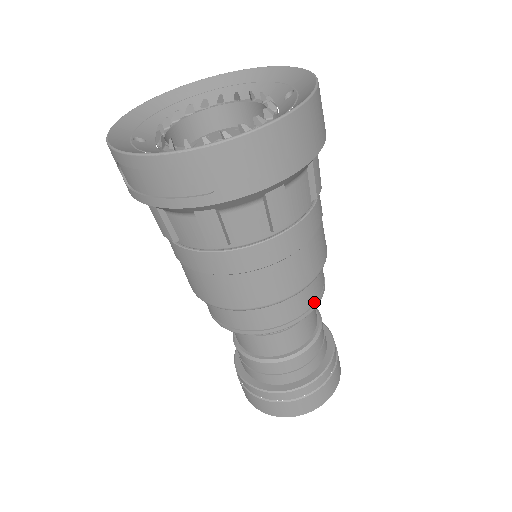
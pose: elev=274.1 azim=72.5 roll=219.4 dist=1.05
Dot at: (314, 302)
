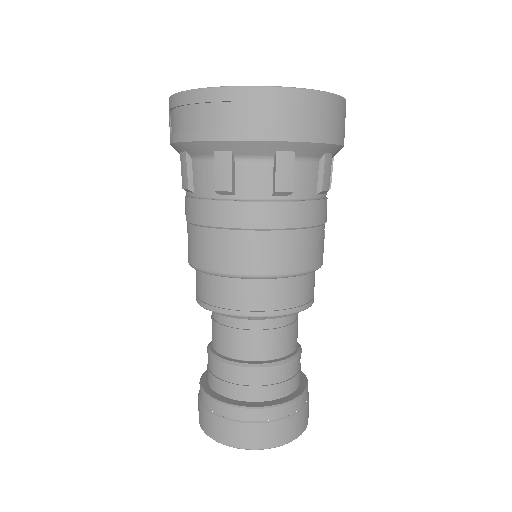
Dot at: (296, 305)
